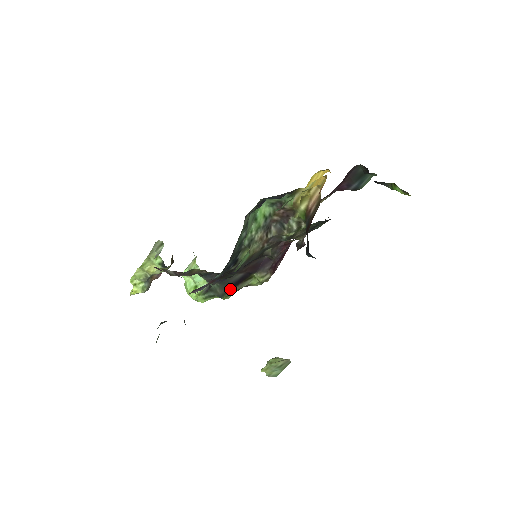
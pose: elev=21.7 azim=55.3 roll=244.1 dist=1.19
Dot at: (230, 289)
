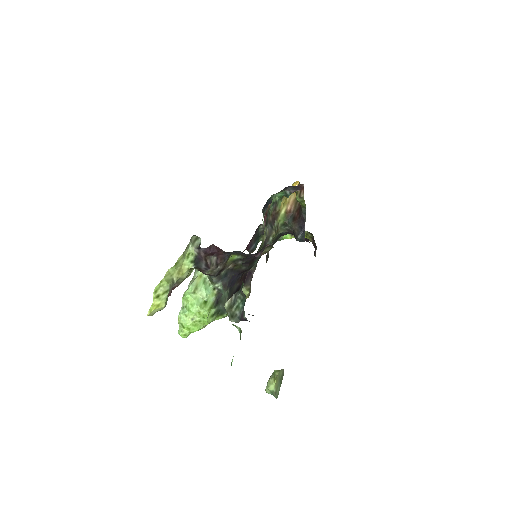
Dot at: occluded
